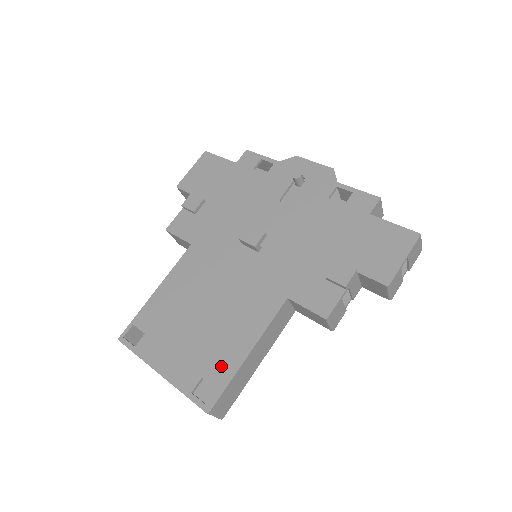
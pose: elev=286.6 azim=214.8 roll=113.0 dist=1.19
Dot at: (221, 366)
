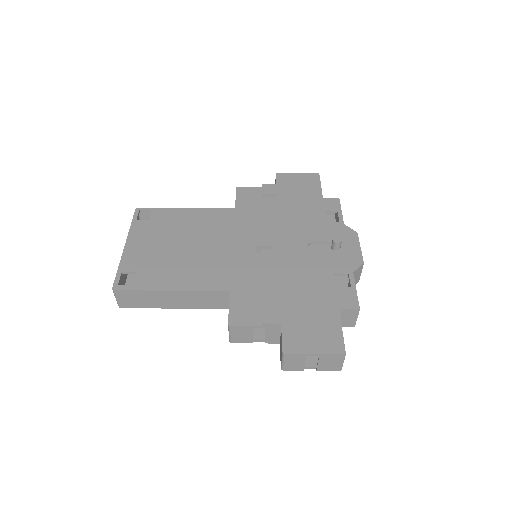
Dot at: (152, 278)
